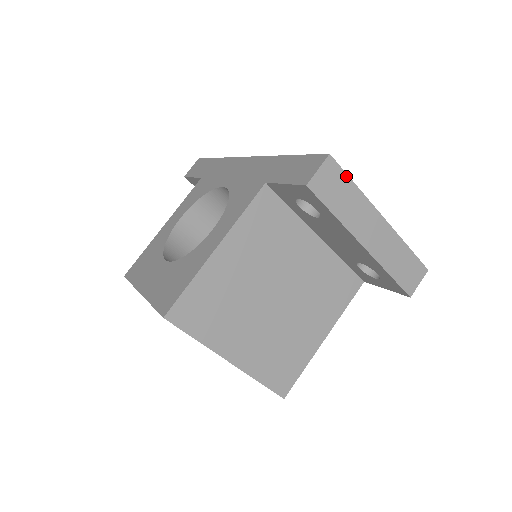
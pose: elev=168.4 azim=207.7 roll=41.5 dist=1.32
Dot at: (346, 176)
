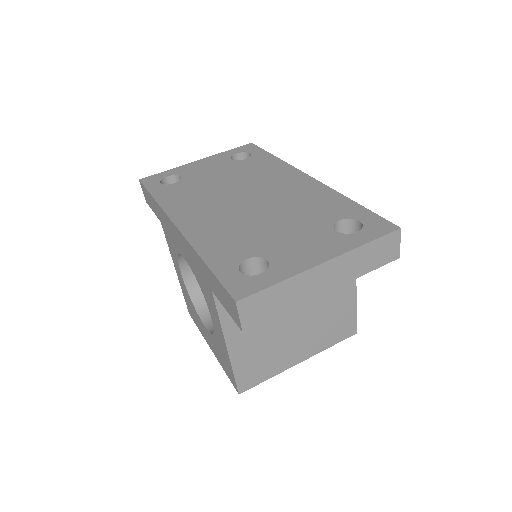
Dot at: (264, 291)
